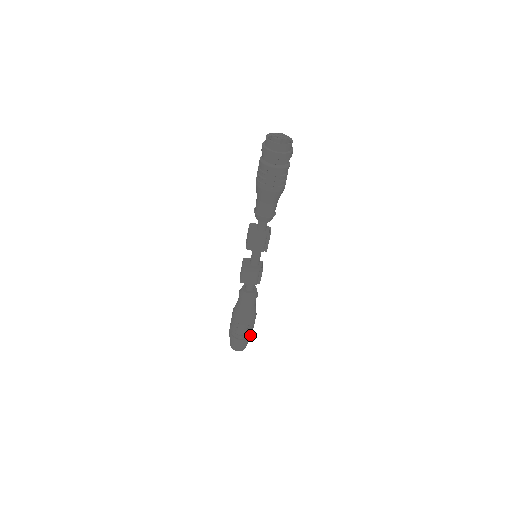
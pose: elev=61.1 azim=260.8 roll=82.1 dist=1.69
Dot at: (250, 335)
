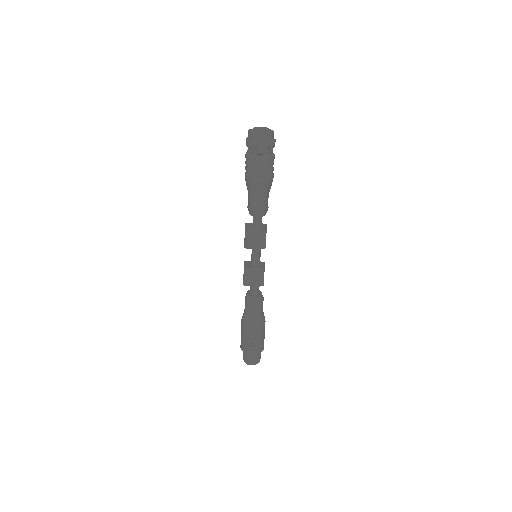
Dot at: (262, 345)
